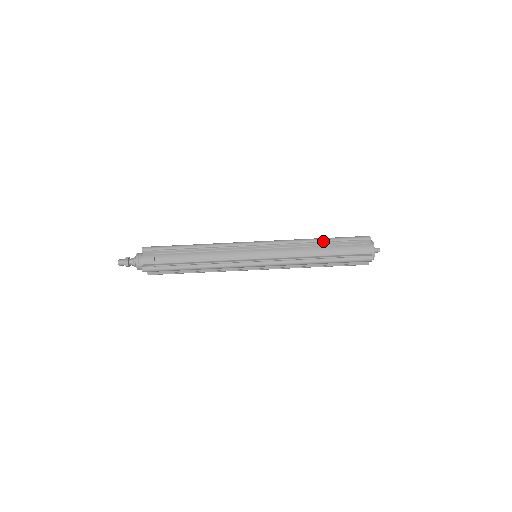
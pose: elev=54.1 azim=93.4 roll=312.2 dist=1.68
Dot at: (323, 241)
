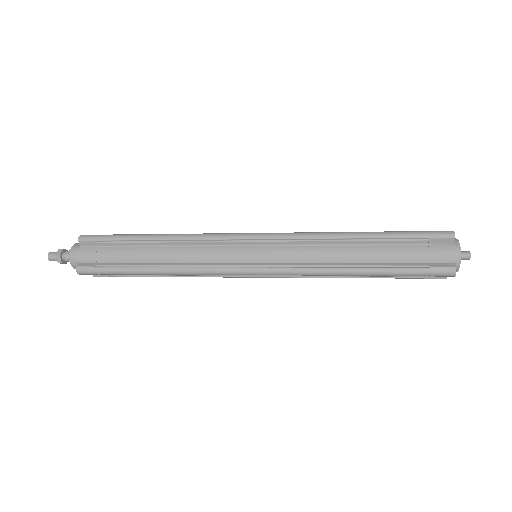
Dot at: (368, 237)
